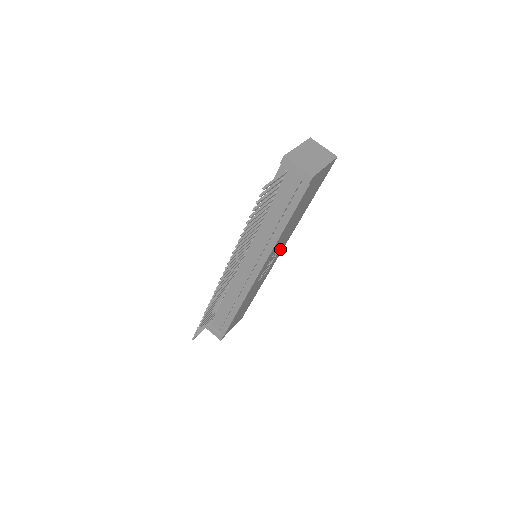
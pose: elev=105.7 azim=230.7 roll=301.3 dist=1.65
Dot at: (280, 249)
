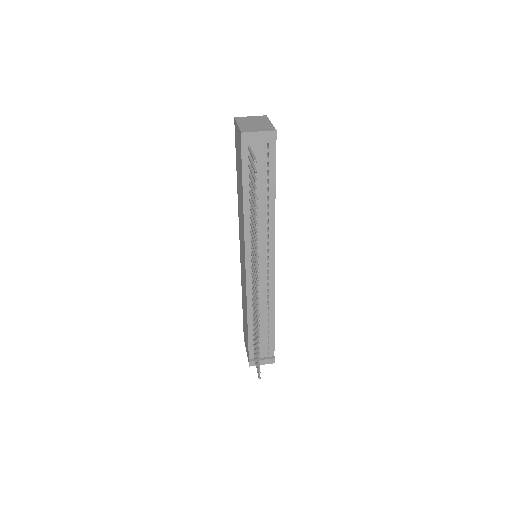
Dot at: occluded
